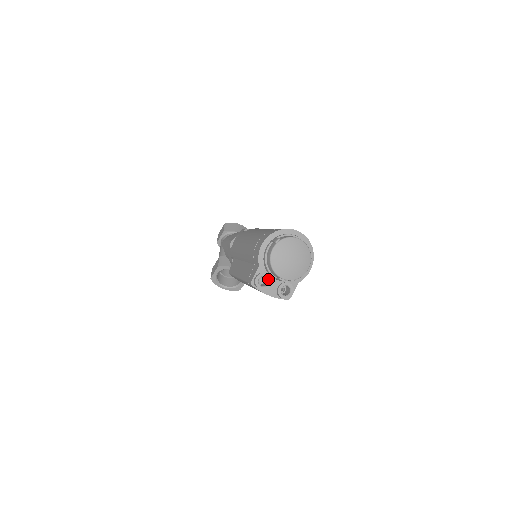
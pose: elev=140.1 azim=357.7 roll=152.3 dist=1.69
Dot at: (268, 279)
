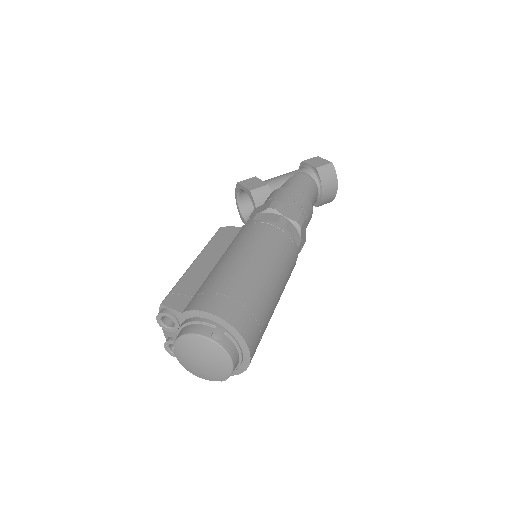
Dot at: (174, 327)
